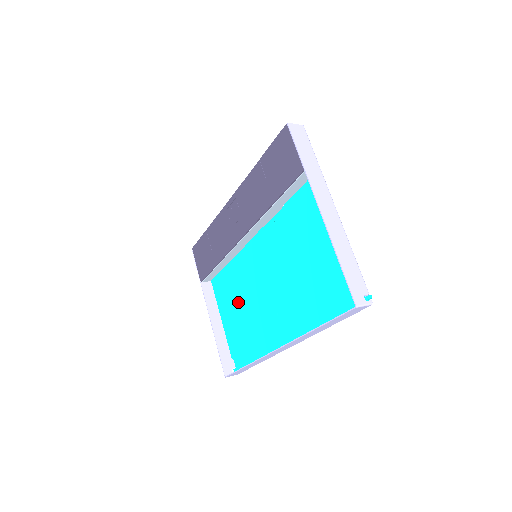
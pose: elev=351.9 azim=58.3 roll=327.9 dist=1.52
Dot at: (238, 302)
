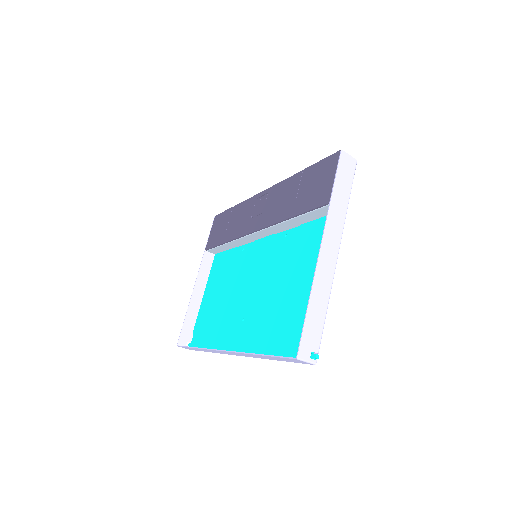
Dot at: (223, 287)
